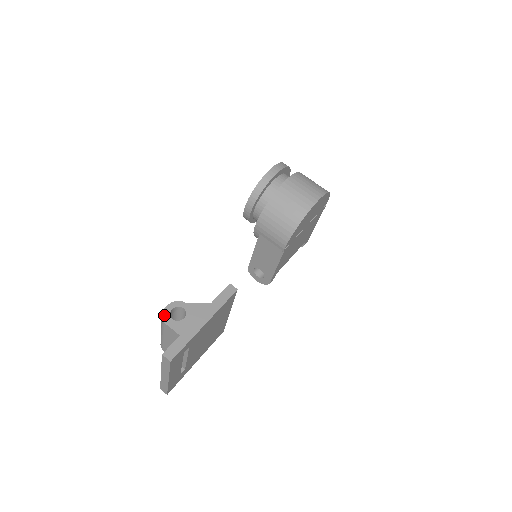
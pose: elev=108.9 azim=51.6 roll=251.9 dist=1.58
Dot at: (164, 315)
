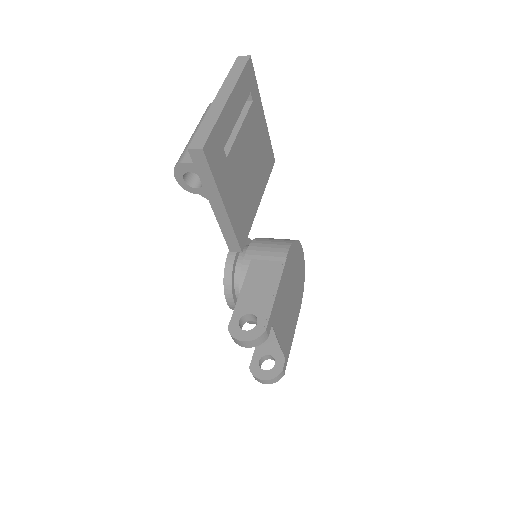
Dot at: occluded
